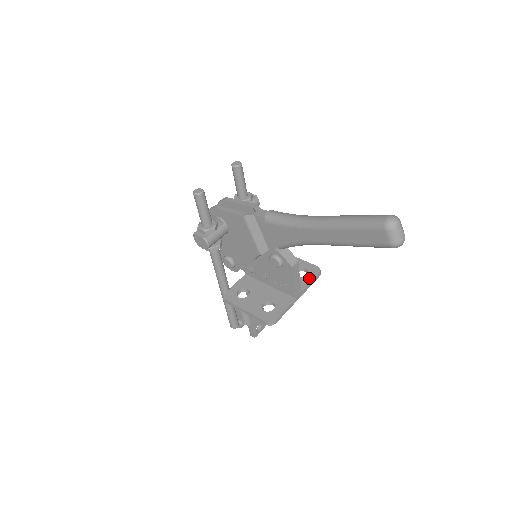
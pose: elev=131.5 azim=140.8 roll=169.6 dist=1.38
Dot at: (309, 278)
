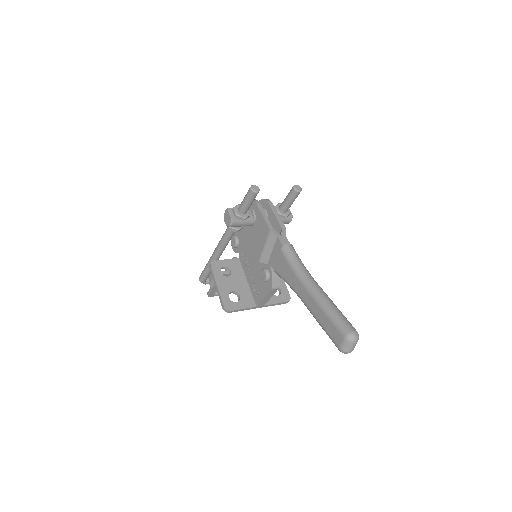
Dot at: (277, 300)
